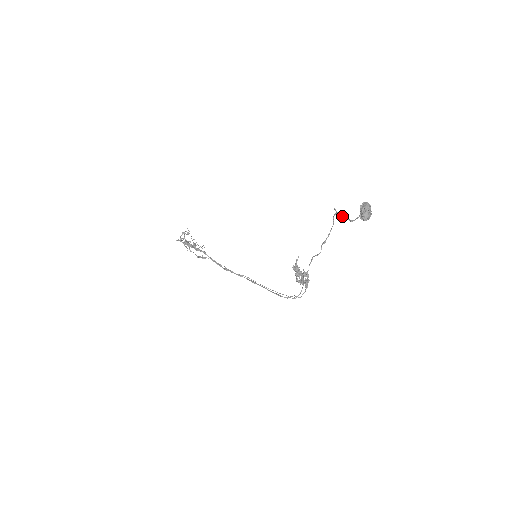
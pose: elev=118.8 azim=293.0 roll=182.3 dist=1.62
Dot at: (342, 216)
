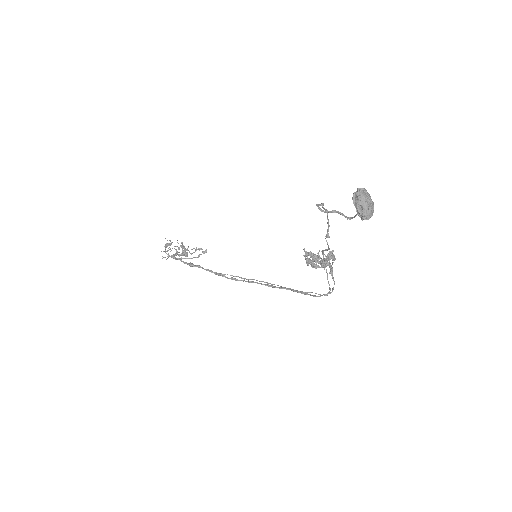
Dot at: occluded
